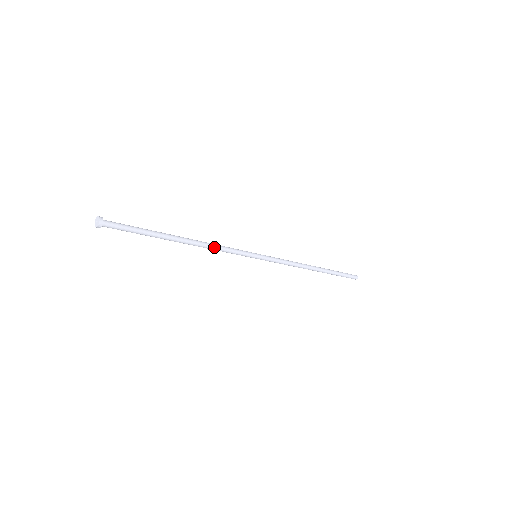
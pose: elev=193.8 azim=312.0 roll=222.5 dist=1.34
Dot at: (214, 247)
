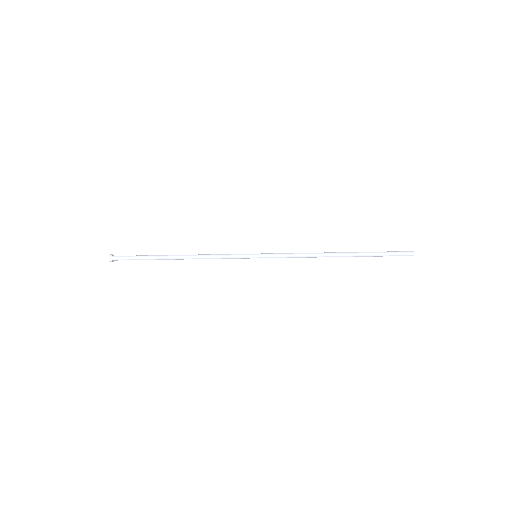
Dot at: (207, 255)
